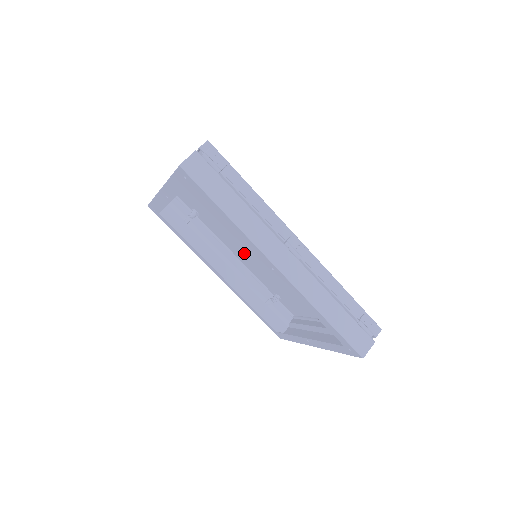
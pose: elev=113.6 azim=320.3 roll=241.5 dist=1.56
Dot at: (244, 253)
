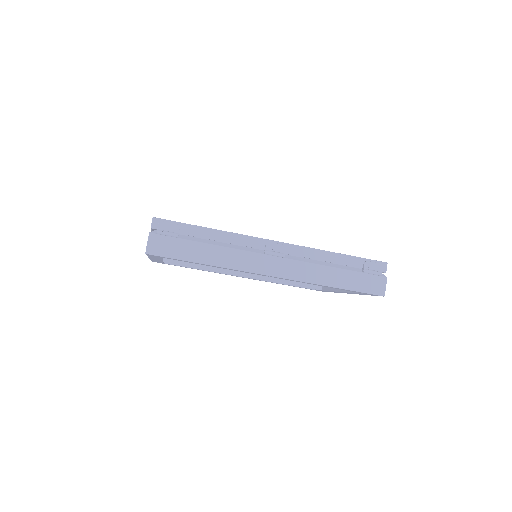
Dot at: occluded
